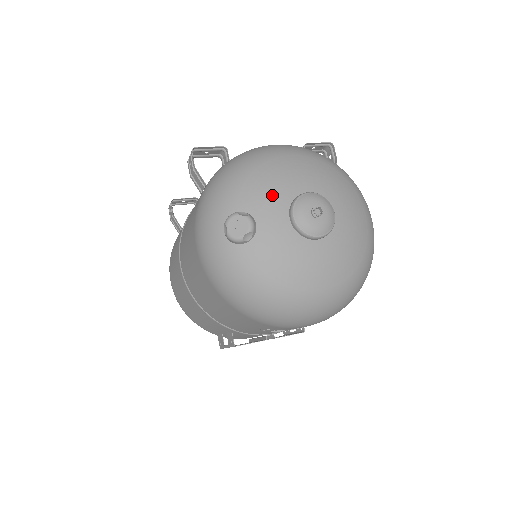
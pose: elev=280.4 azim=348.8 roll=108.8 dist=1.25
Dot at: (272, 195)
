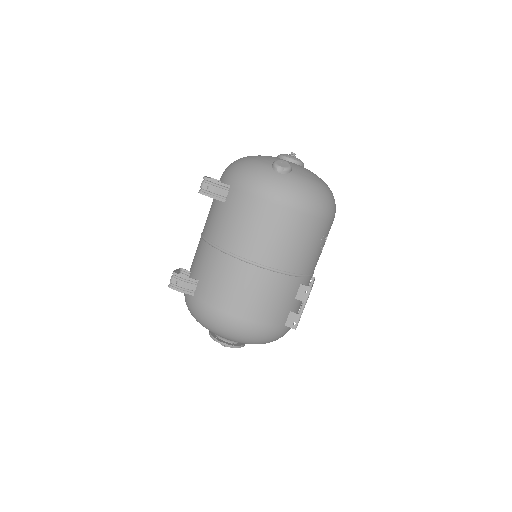
Dot at: (272, 157)
